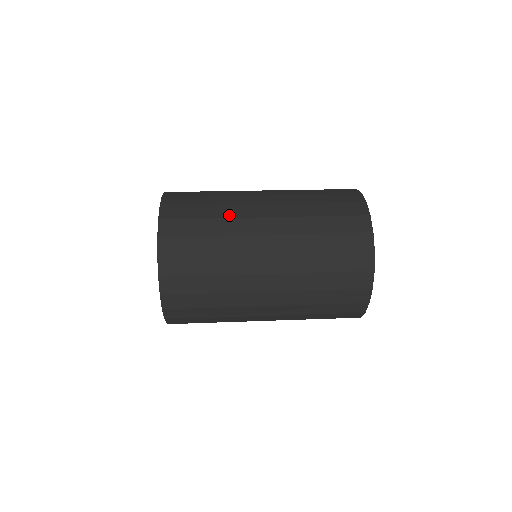
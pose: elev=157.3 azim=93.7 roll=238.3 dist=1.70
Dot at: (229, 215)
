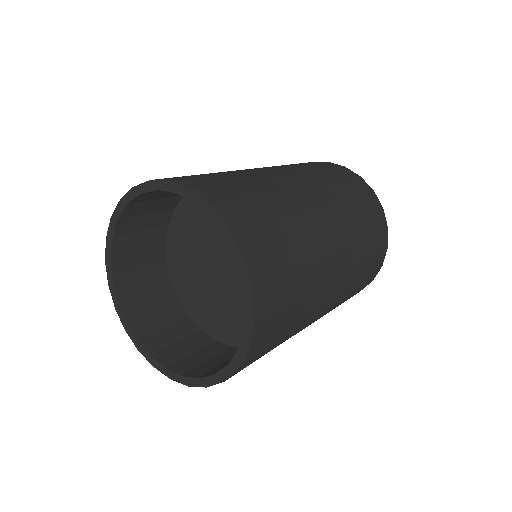
Dot at: (274, 189)
